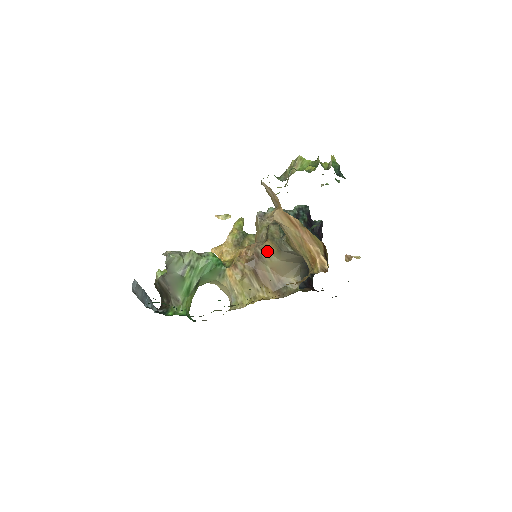
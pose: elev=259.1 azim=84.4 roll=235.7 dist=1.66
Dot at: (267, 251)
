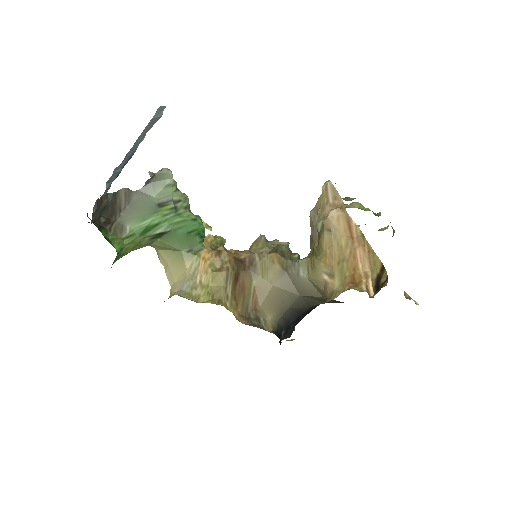
Dot at: (266, 264)
